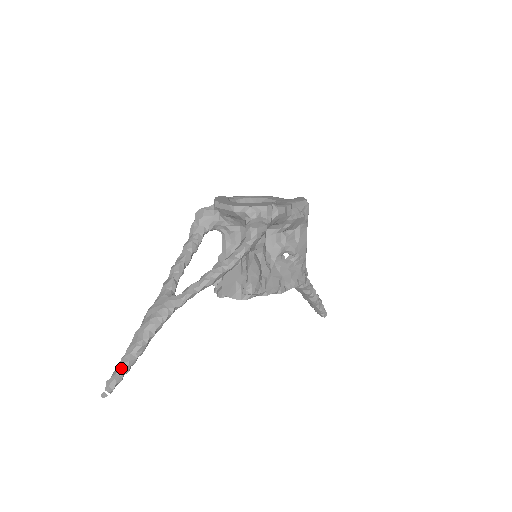
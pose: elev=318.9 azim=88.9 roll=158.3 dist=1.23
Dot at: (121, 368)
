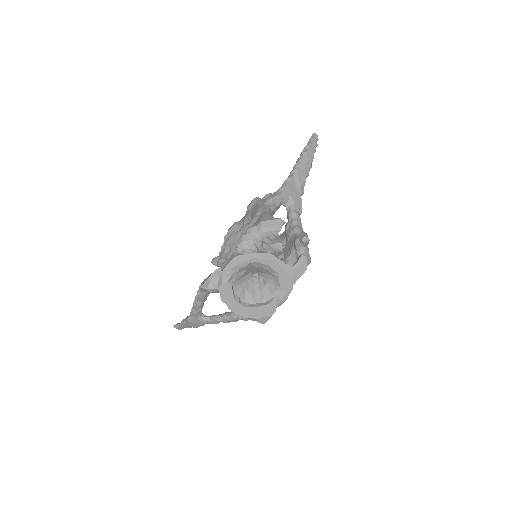
Dot at: occluded
